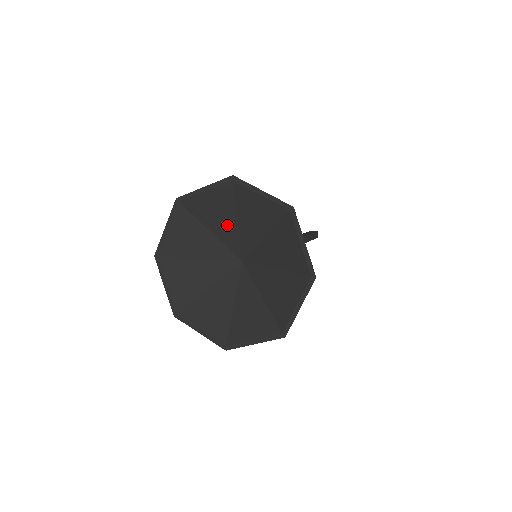
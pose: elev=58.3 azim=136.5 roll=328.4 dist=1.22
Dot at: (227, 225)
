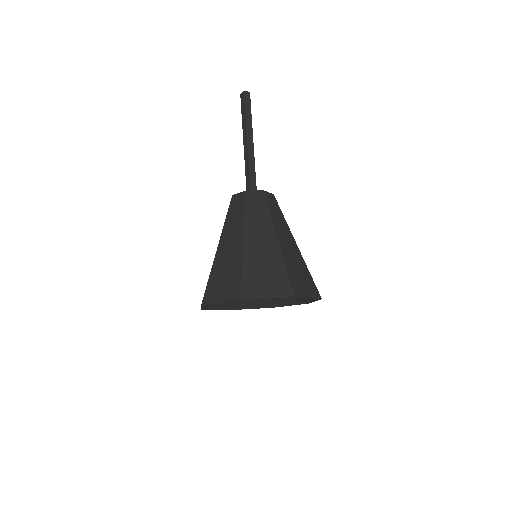
Dot at: occluded
